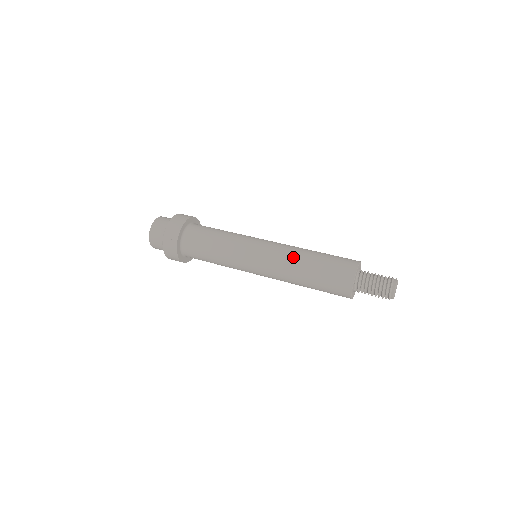
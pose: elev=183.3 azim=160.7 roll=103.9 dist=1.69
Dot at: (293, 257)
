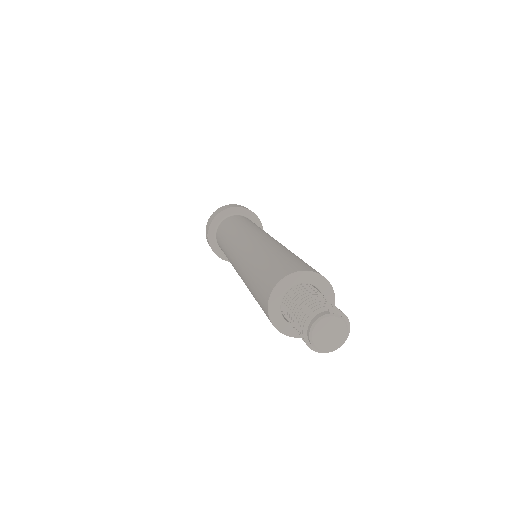
Dot at: (245, 264)
